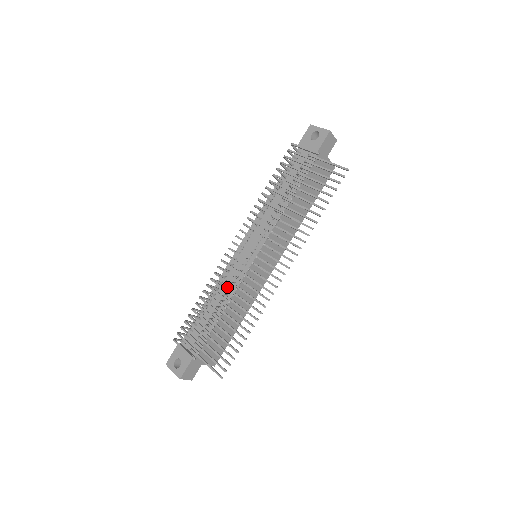
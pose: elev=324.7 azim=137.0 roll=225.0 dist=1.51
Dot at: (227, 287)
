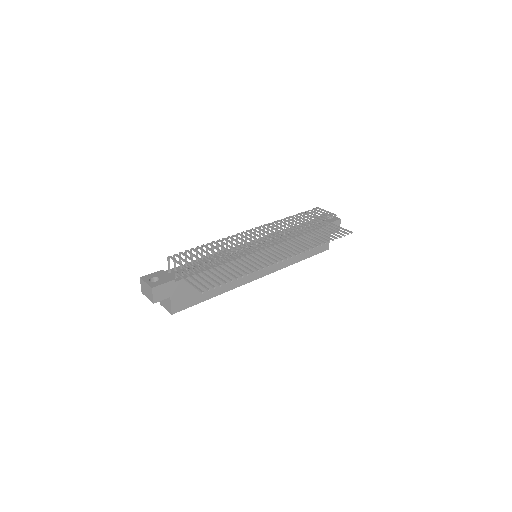
Dot at: occluded
